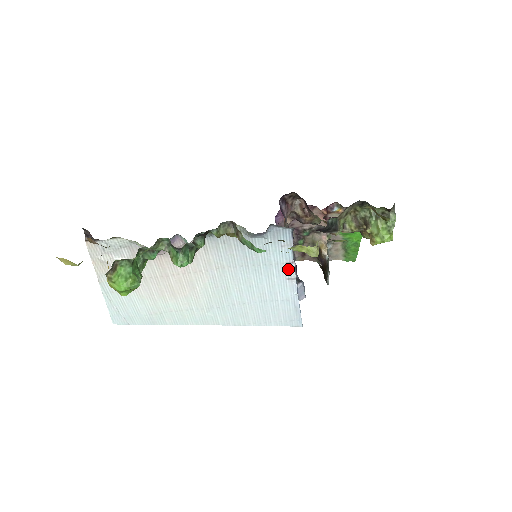
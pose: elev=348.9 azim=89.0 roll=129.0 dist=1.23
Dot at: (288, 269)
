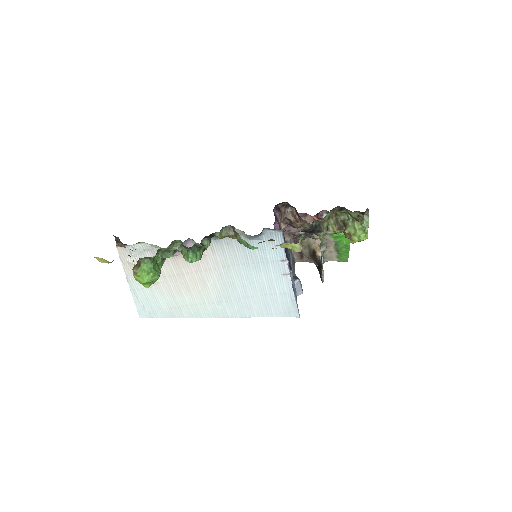
Dot at: (282, 266)
